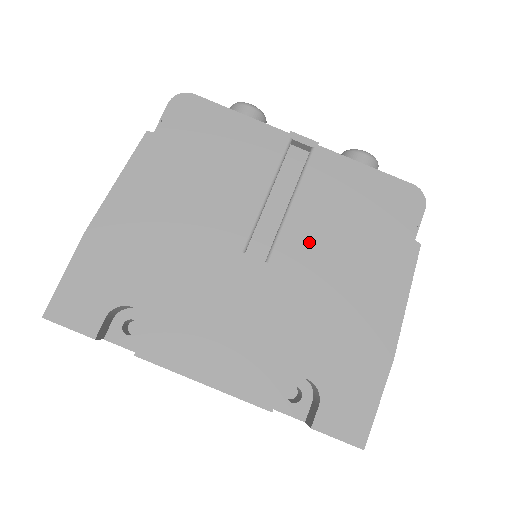
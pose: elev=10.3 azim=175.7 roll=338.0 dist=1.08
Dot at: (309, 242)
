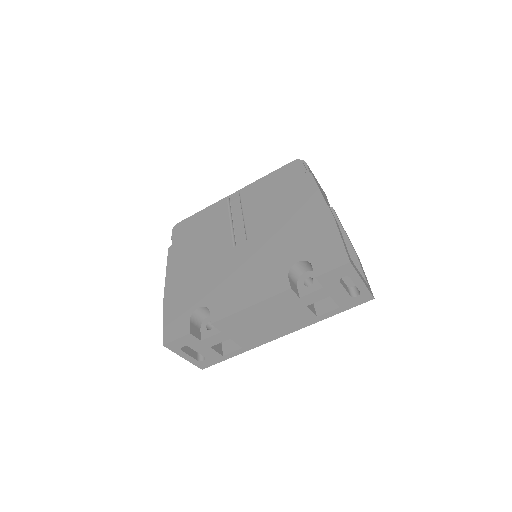
Dot at: (260, 218)
